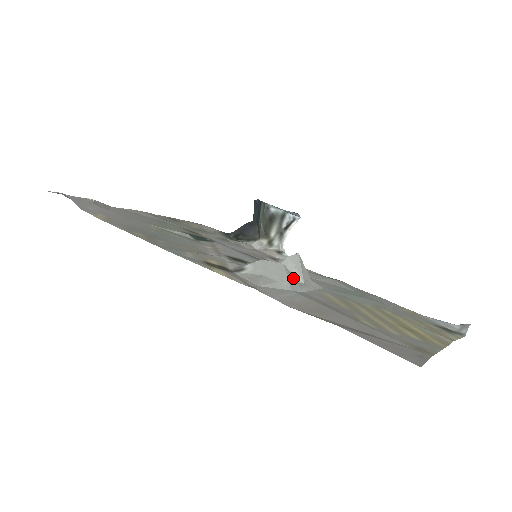
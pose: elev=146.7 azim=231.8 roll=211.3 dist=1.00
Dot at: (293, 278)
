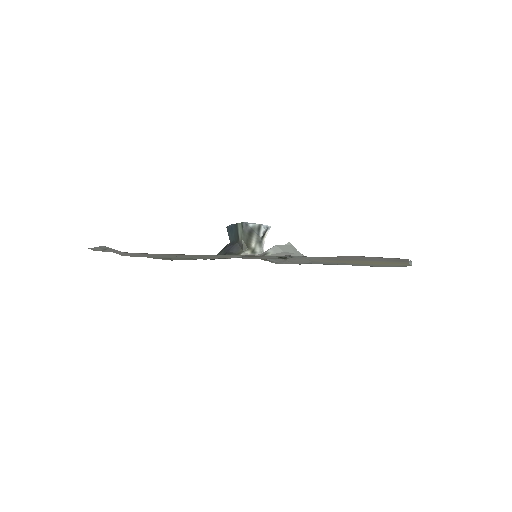
Dot at: occluded
